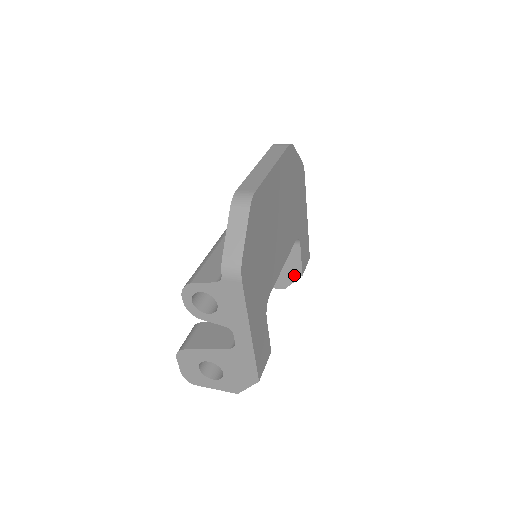
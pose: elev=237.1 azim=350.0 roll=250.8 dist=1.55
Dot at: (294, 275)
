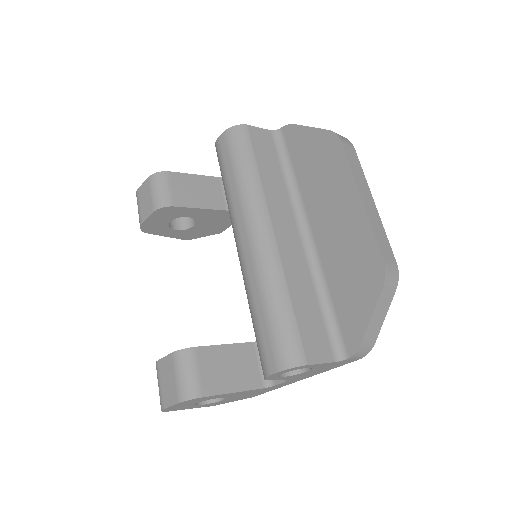
Dot at: (212, 232)
